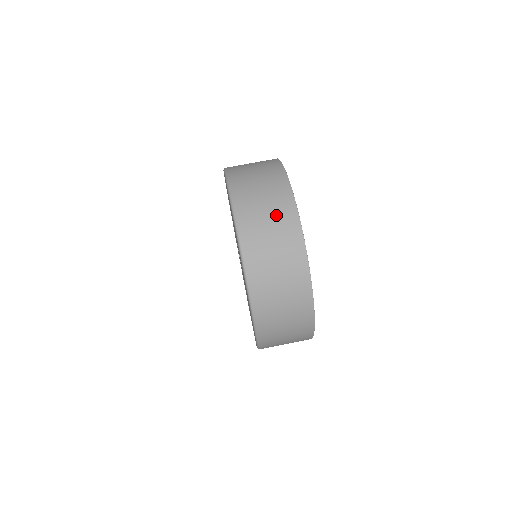
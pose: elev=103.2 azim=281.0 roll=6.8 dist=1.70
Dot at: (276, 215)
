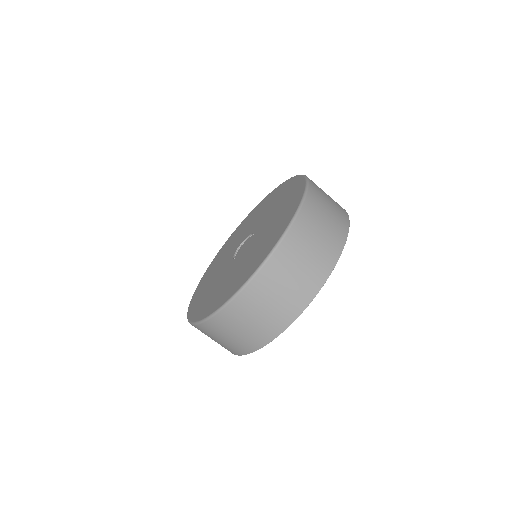
Dot at: (252, 332)
